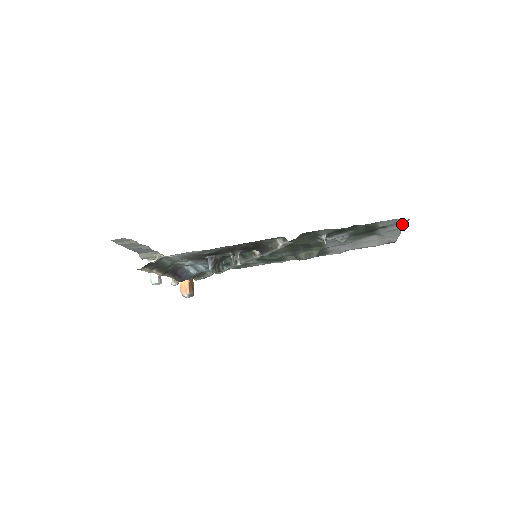
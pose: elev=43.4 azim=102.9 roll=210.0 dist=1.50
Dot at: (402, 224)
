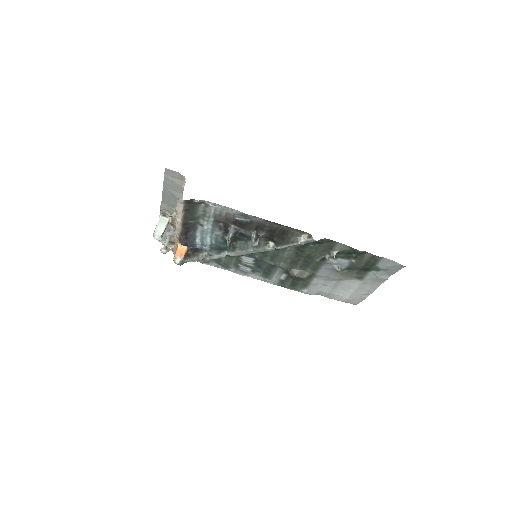
Dot at: (388, 276)
